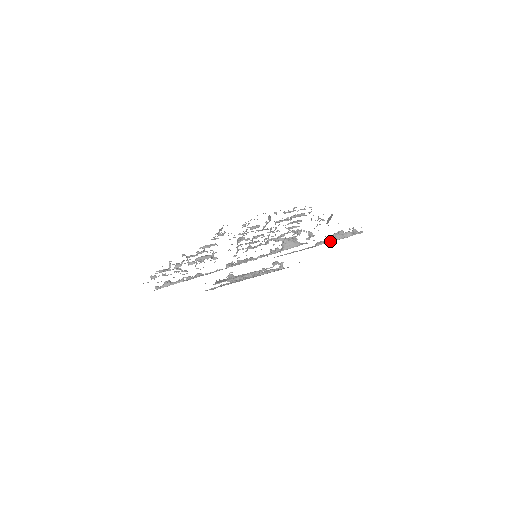
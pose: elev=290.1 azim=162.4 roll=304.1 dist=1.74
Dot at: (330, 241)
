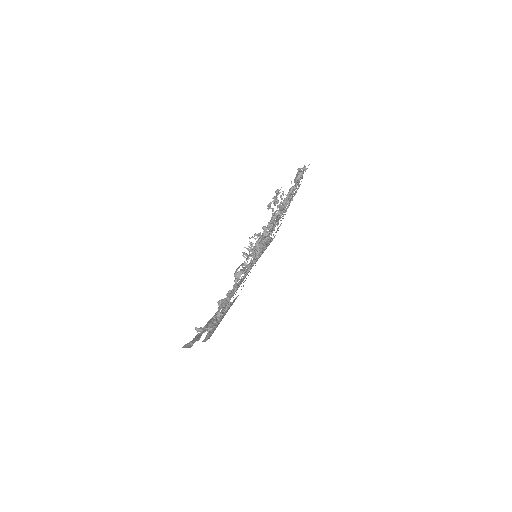
Dot at: (267, 246)
